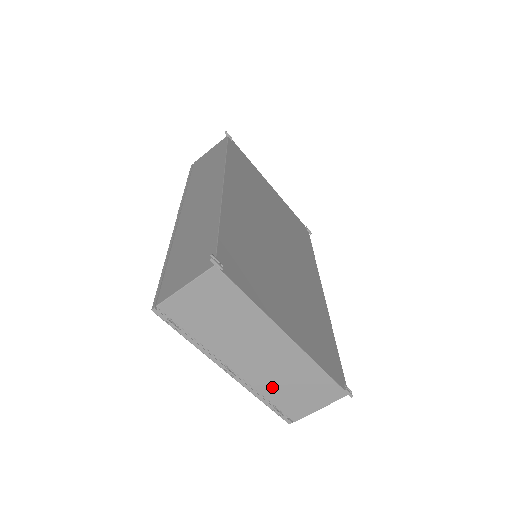
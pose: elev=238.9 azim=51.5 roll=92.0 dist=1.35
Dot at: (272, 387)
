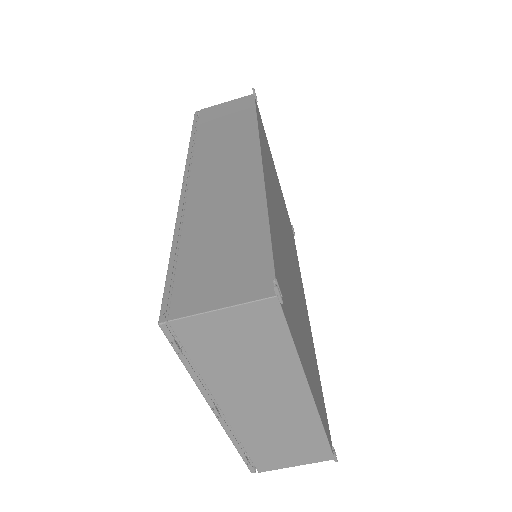
Dot at: (257, 437)
